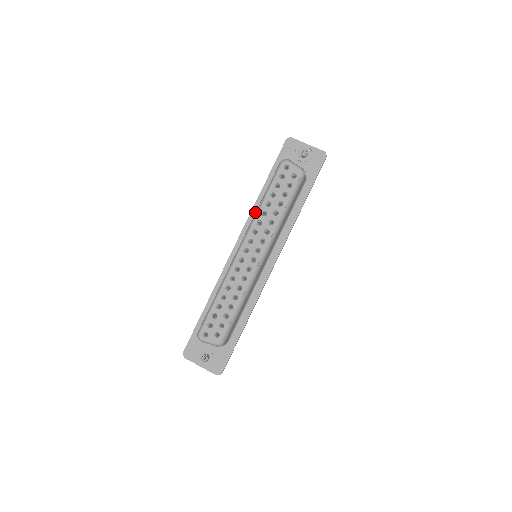
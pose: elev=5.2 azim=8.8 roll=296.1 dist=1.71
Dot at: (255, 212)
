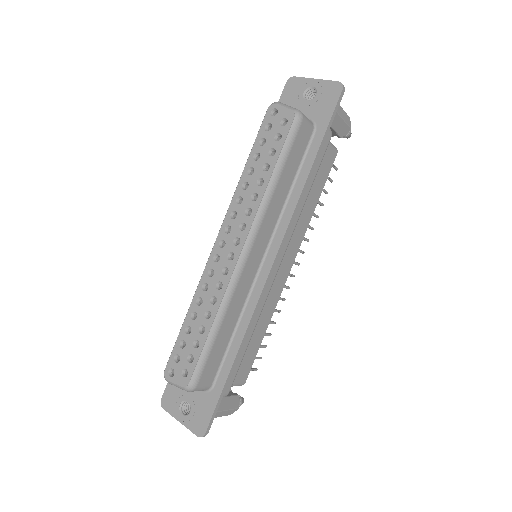
Dot at: occluded
